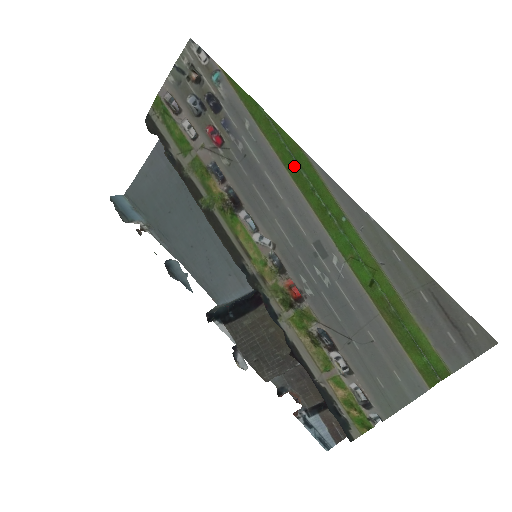
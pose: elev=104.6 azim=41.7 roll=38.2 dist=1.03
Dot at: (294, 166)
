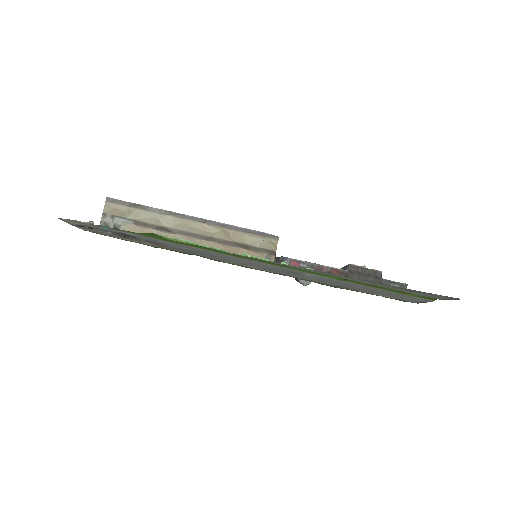
Dot at: (224, 252)
